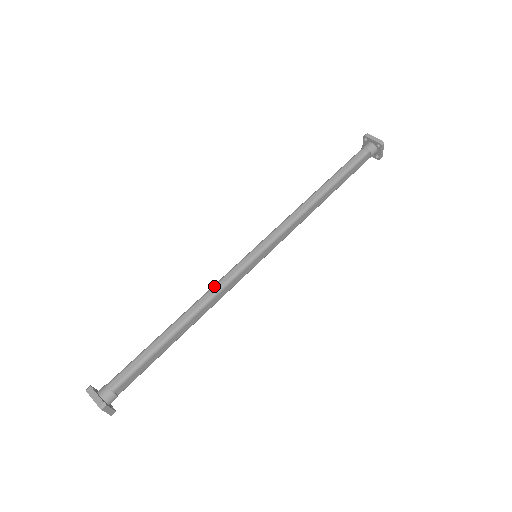
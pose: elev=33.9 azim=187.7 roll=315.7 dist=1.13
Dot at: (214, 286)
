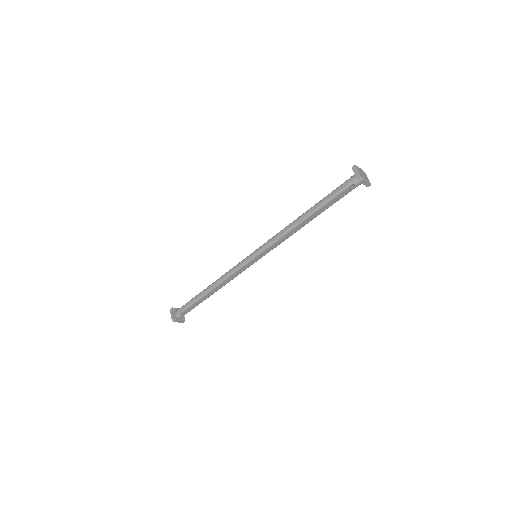
Dot at: (228, 272)
